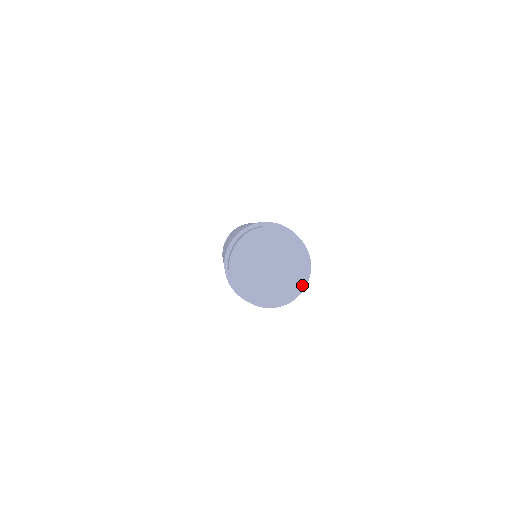
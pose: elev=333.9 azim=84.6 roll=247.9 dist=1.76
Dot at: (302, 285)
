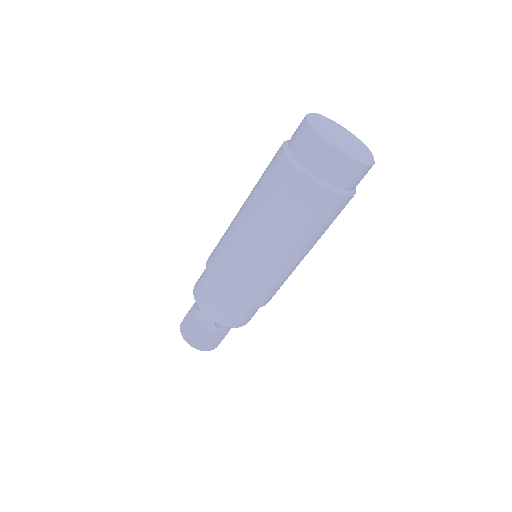
Dot at: (372, 158)
